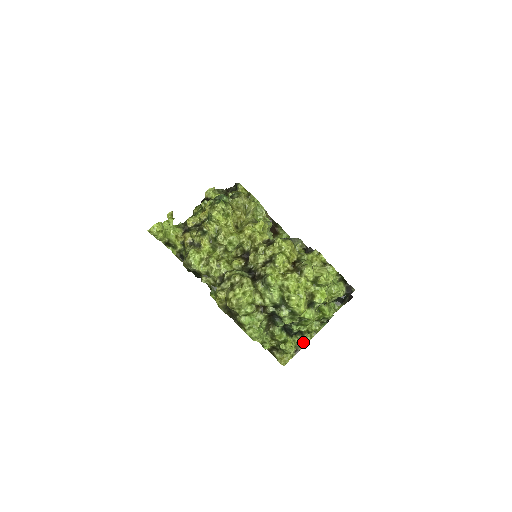
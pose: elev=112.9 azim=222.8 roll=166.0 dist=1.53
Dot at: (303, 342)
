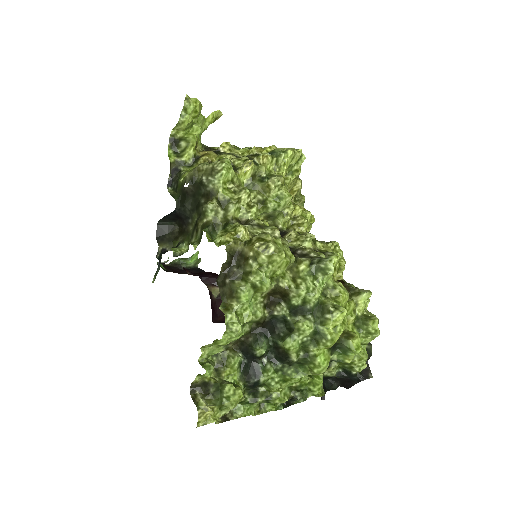
Dot at: (244, 410)
